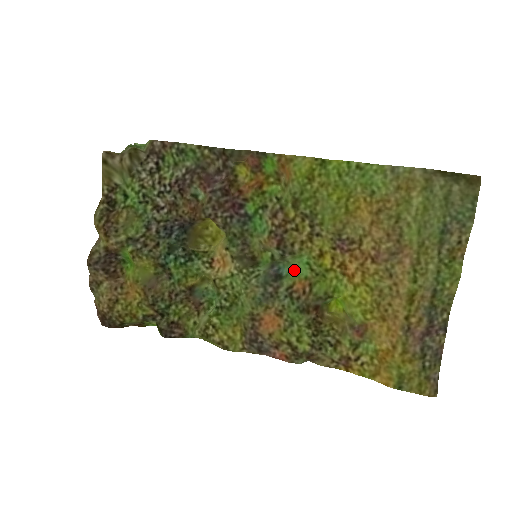
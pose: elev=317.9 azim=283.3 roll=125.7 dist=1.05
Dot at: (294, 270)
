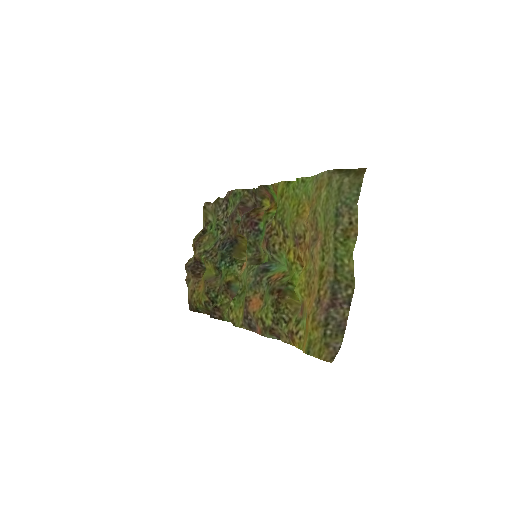
Dot at: (281, 268)
